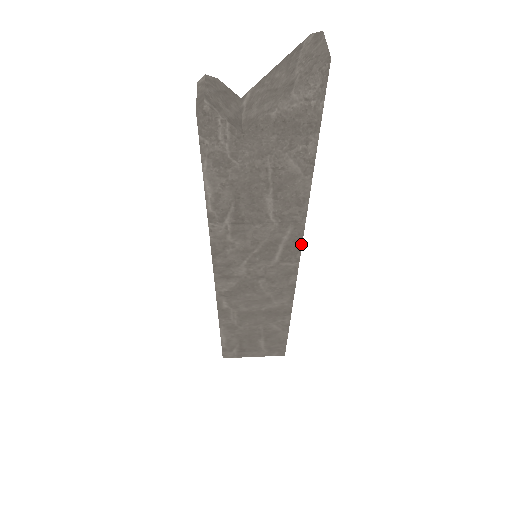
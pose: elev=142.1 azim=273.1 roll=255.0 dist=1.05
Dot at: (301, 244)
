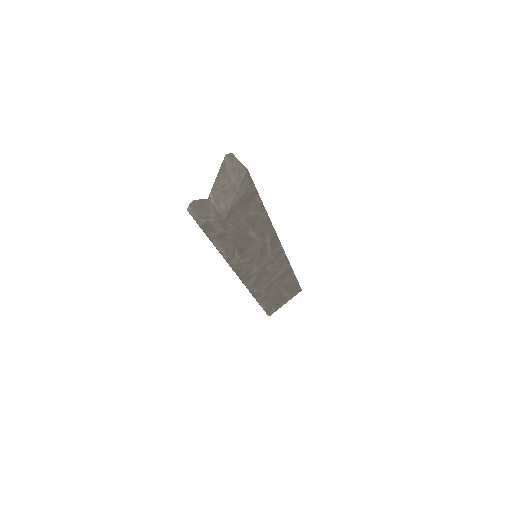
Dot at: (277, 237)
